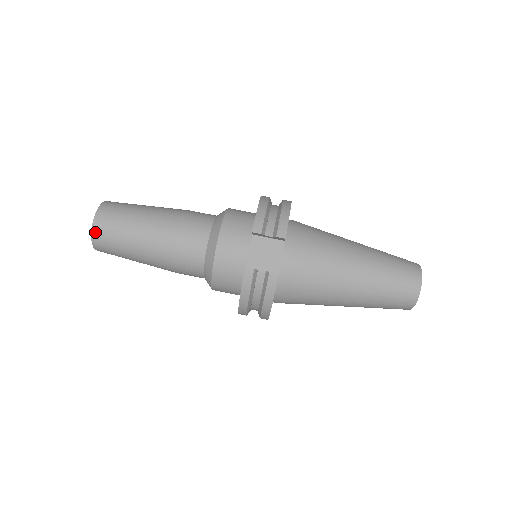
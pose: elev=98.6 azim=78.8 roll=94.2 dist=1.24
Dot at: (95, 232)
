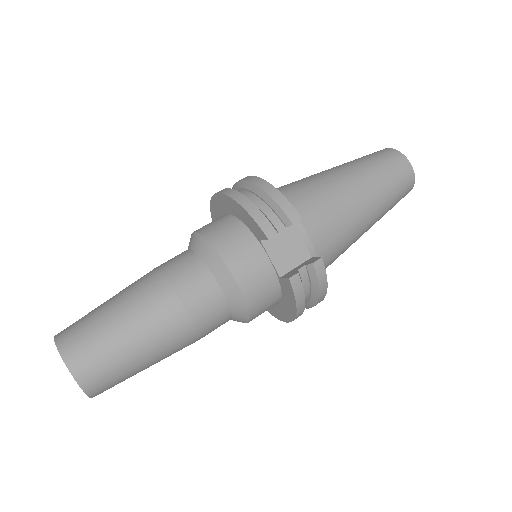
Dot at: (85, 383)
